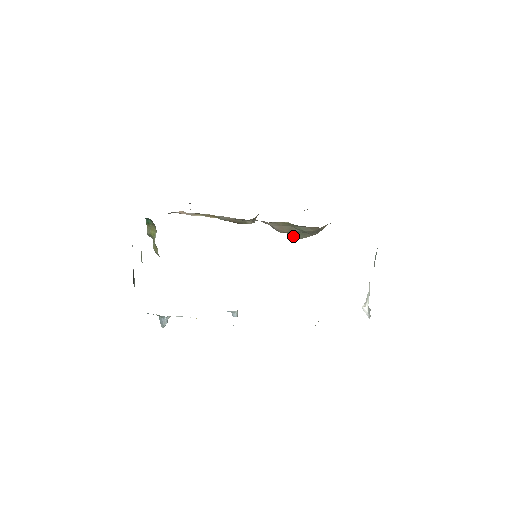
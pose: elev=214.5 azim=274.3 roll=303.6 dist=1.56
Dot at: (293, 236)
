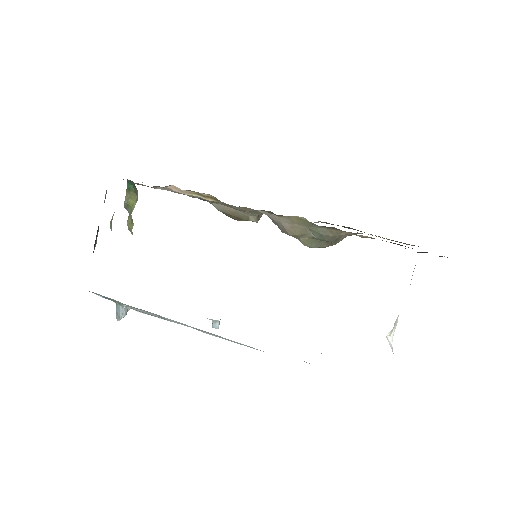
Dot at: (304, 243)
